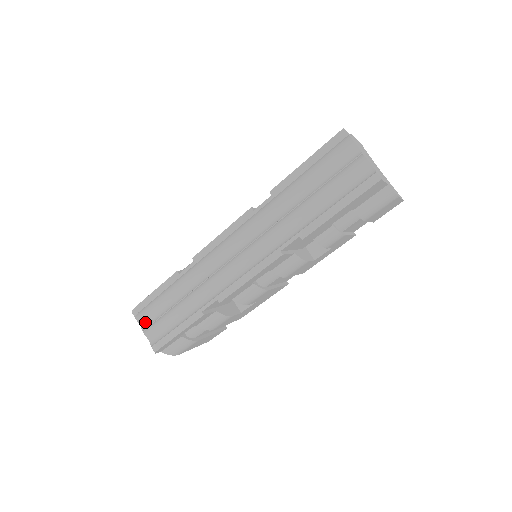
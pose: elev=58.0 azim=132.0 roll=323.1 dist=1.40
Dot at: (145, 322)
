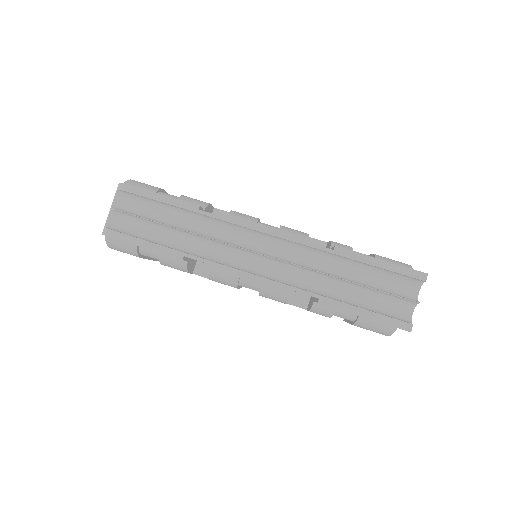
Dot at: (121, 202)
